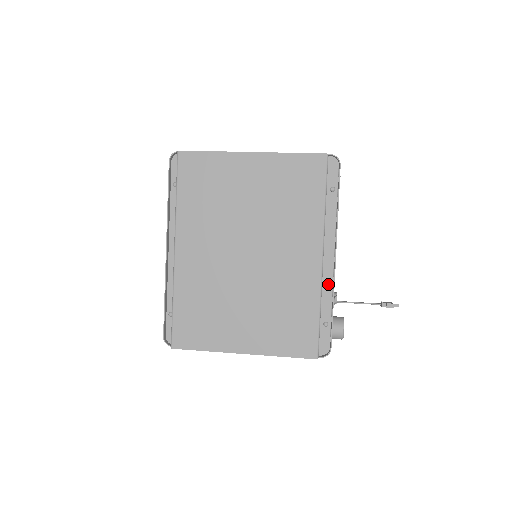
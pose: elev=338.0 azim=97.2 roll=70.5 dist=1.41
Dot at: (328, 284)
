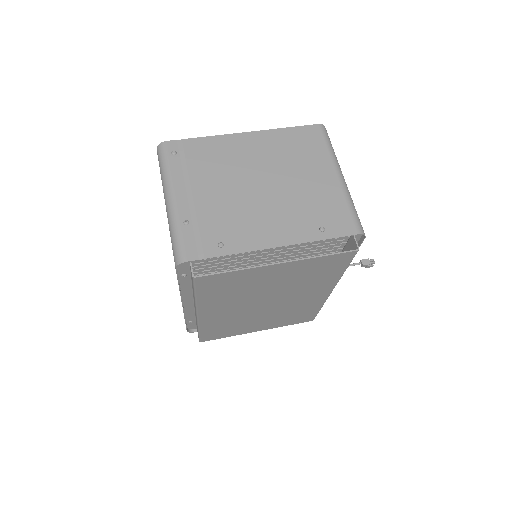
Dot at: occluded
